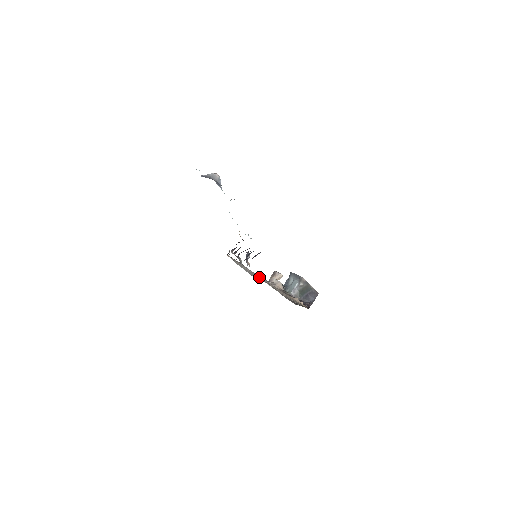
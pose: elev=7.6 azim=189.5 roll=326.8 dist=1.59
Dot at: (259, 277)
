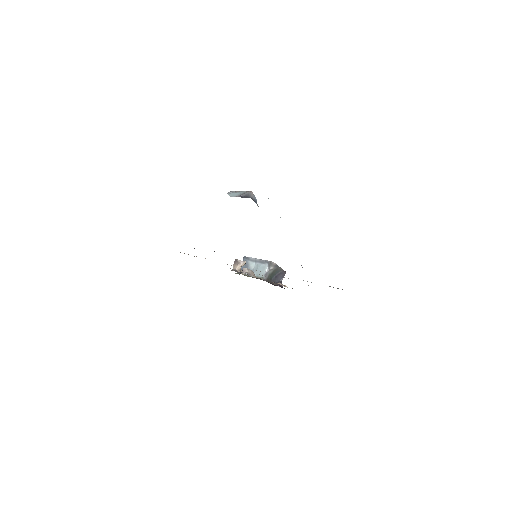
Dot at: occluded
